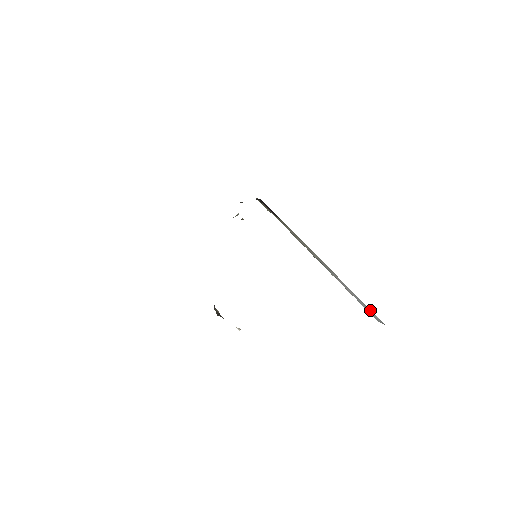
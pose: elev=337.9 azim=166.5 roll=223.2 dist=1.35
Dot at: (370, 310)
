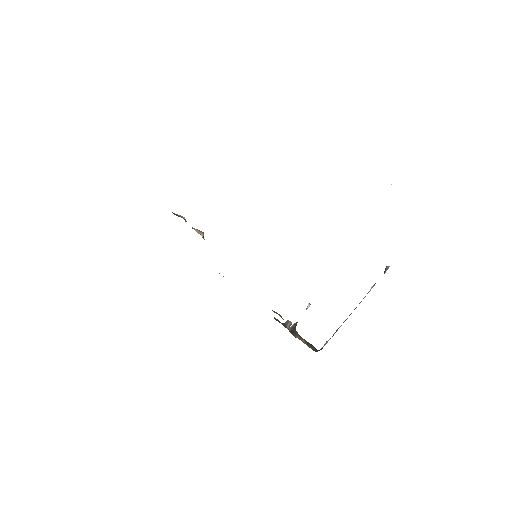
Dot at: occluded
